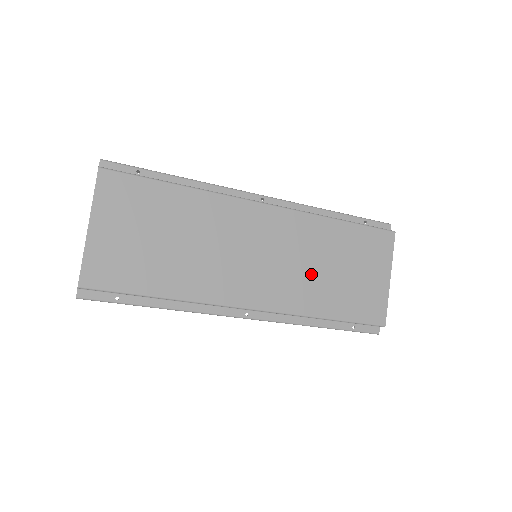
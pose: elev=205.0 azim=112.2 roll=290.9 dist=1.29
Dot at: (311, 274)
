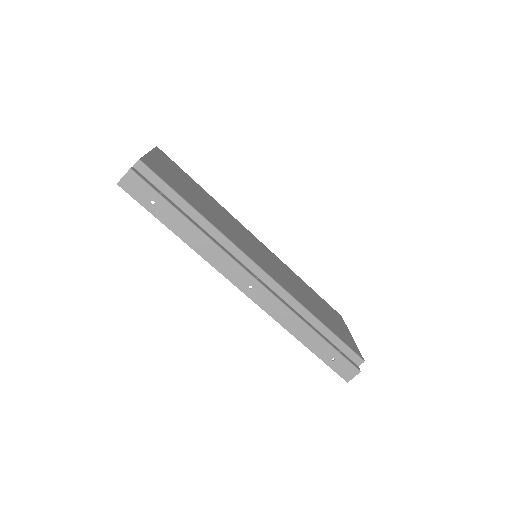
Dot at: (298, 289)
